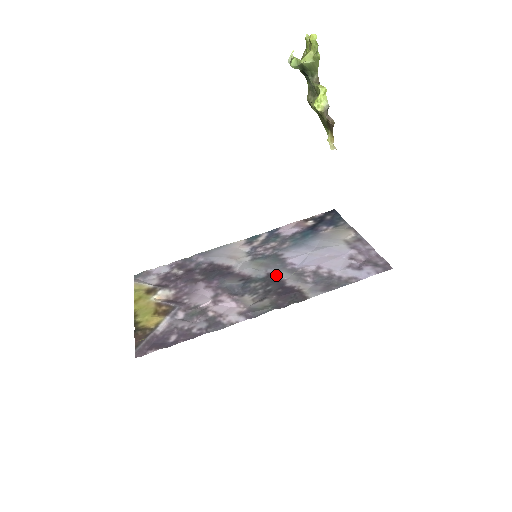
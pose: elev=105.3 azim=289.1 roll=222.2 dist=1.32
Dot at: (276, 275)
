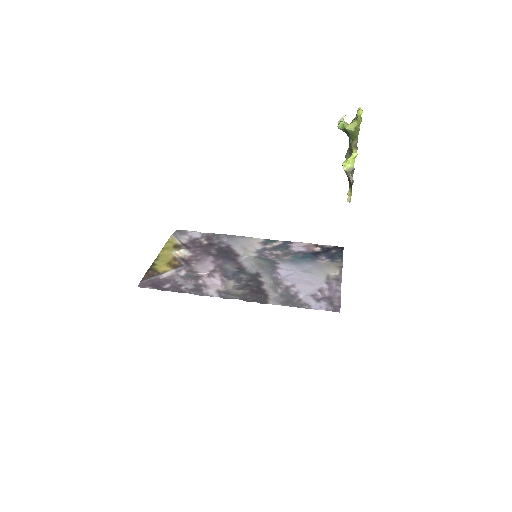
Dot at: (261, 276)
